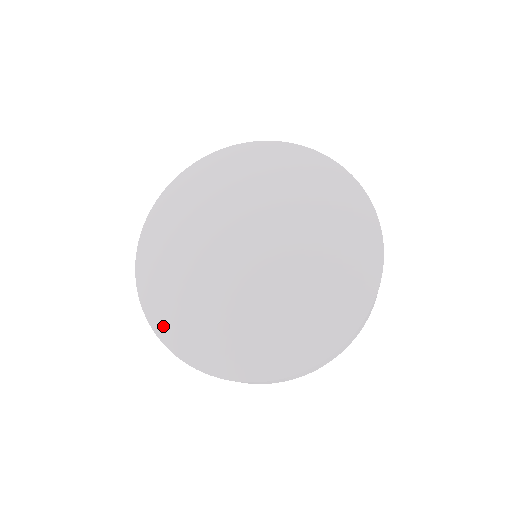
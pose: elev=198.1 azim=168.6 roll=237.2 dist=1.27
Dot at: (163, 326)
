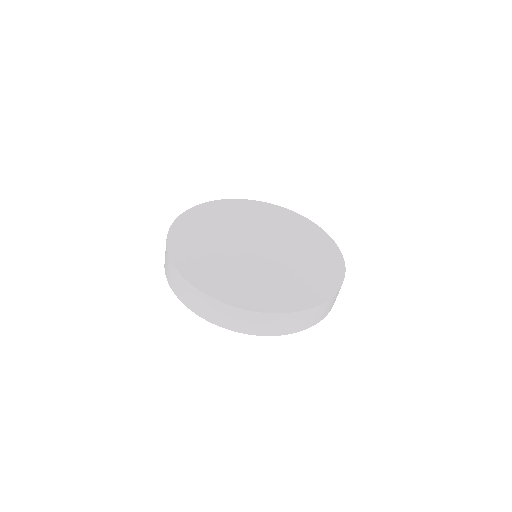
Dot at: (178, 227)
